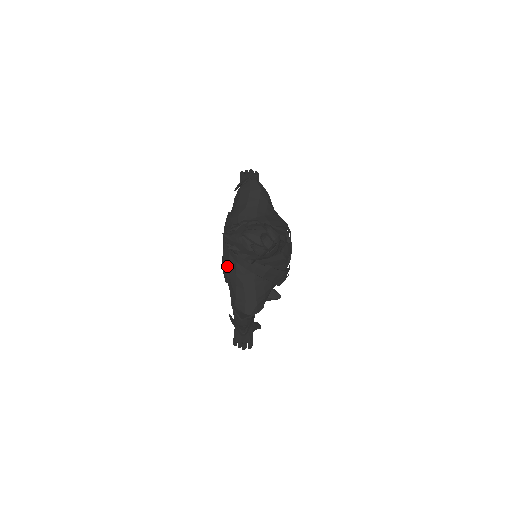
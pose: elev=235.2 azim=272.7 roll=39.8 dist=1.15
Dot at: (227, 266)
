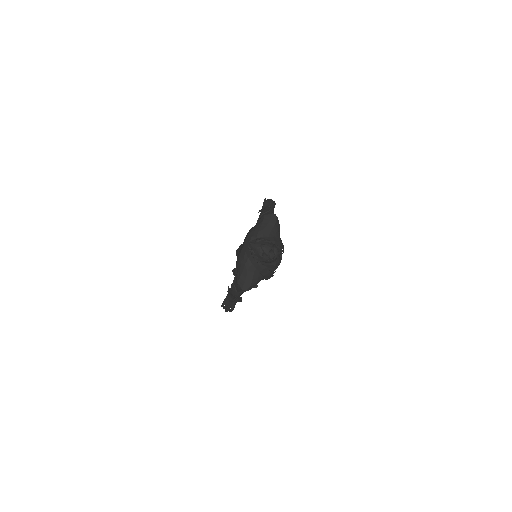
Dot at: (242, 258)
